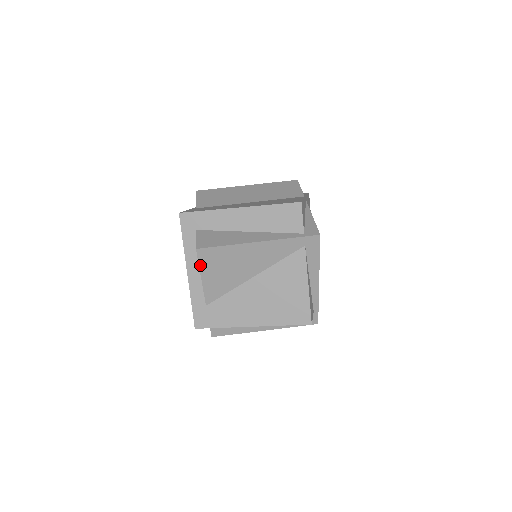
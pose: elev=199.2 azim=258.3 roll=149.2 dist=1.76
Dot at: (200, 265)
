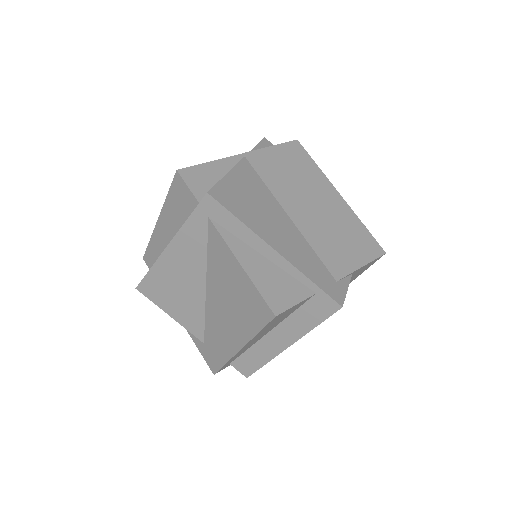
Dot at: (155, 303)
